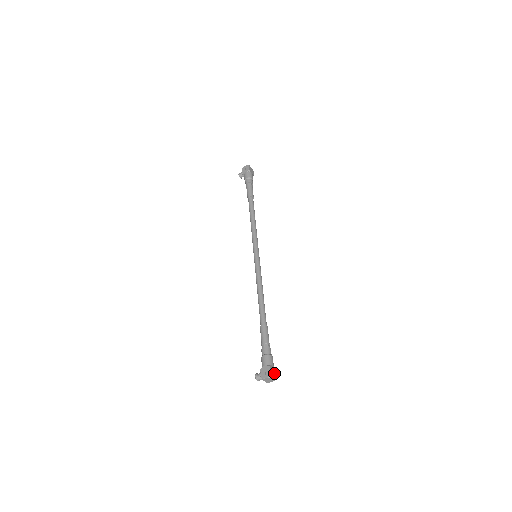
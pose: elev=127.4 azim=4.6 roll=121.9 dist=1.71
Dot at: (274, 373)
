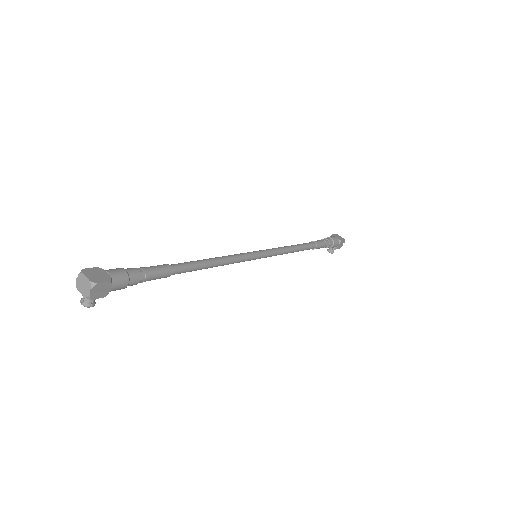
Dot at: (99, 277)
